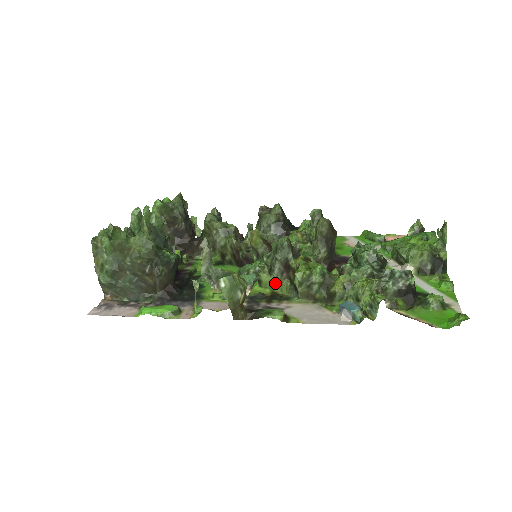
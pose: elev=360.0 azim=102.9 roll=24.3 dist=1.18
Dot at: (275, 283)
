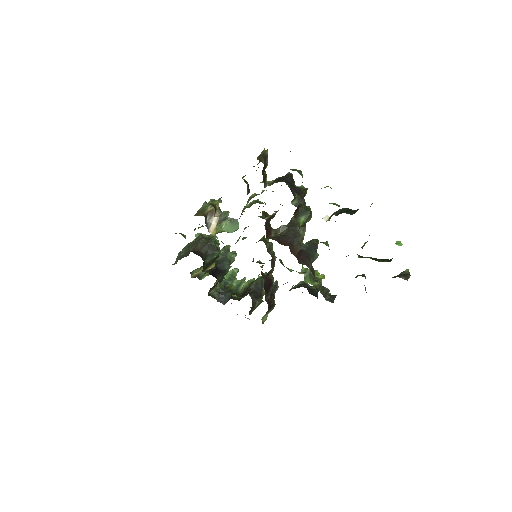
Dot at: occluded
